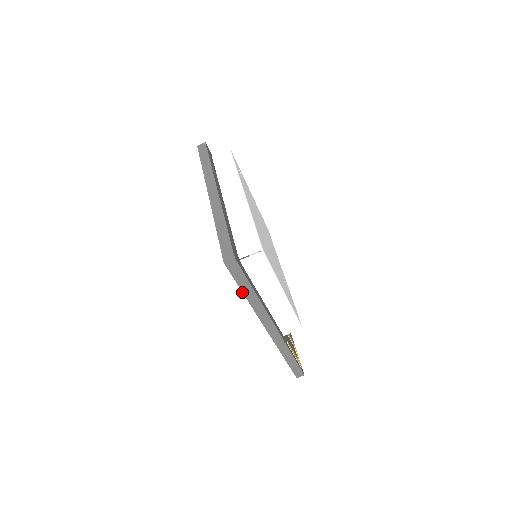
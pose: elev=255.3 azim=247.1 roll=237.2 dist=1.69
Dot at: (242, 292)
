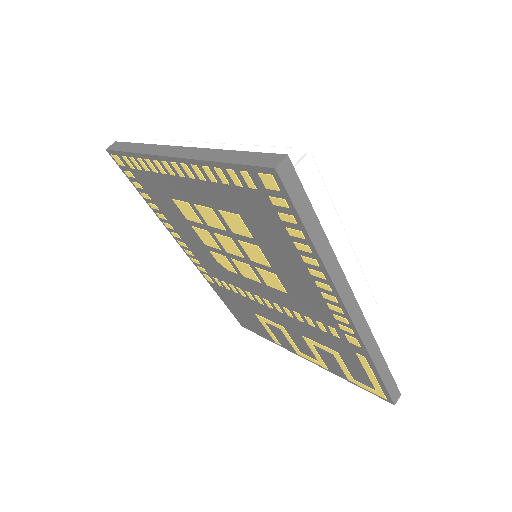
Dot at: (308, 236)
